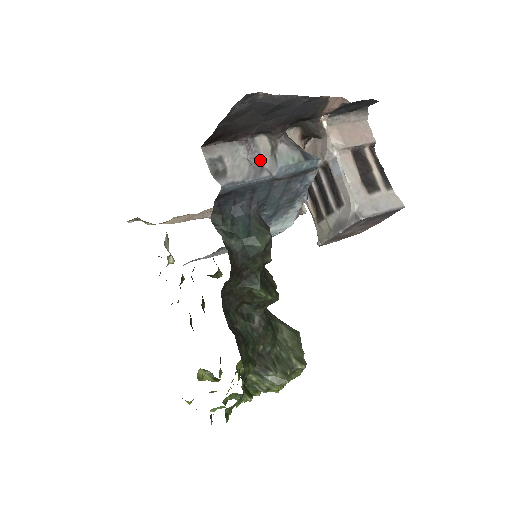
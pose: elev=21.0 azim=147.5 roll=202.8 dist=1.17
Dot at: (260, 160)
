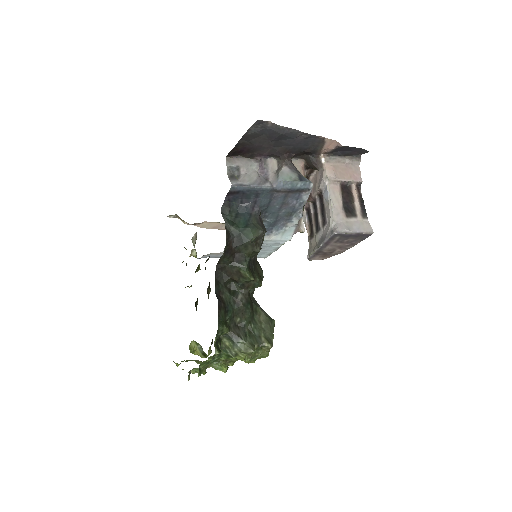
Dot at: (267, 175)
